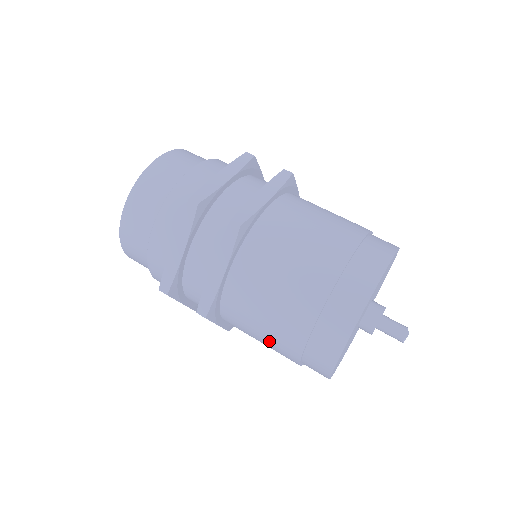
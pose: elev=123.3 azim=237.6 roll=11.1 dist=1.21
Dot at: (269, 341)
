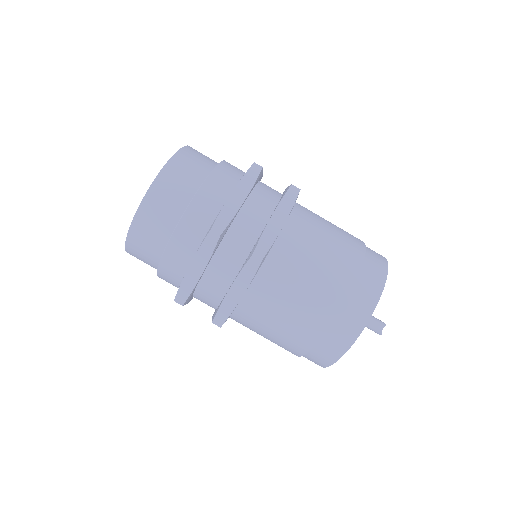
Dot at: occluded
